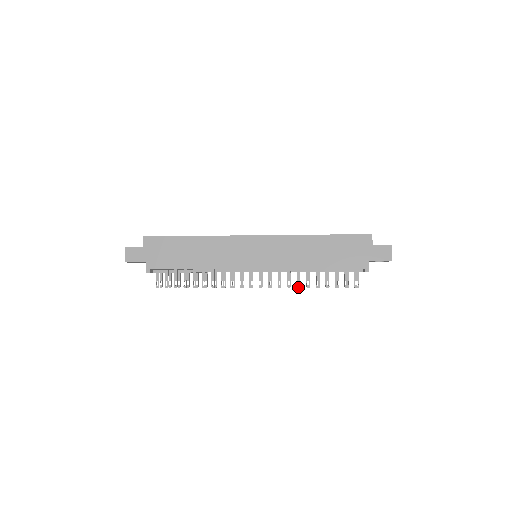
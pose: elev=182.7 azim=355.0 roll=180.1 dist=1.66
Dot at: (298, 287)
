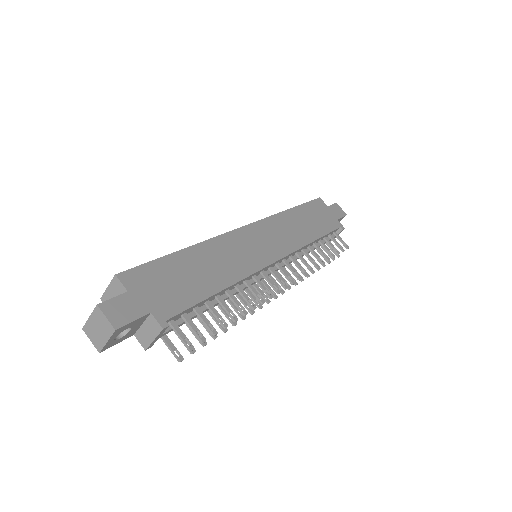
Dot at: (318, 266)
